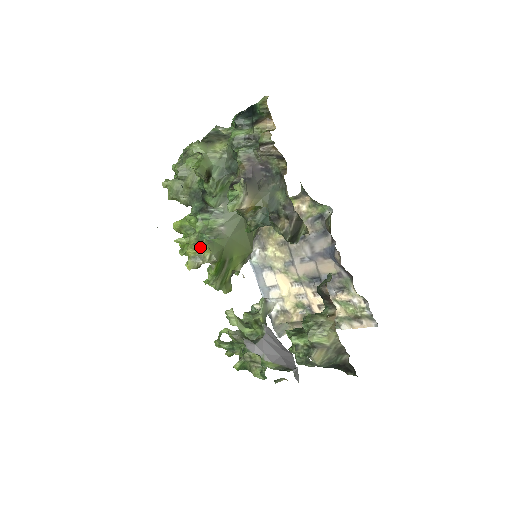
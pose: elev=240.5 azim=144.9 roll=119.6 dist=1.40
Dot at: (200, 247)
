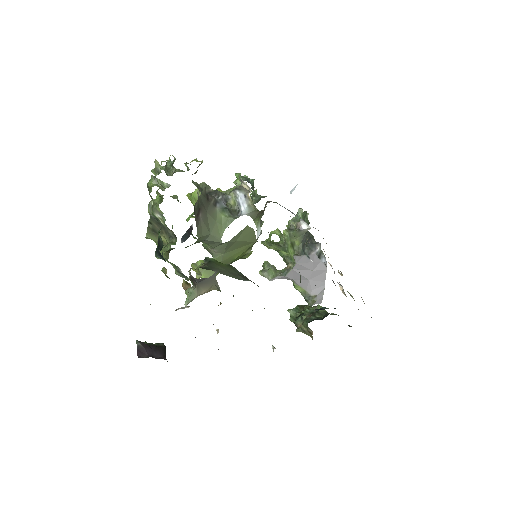
Dot at: (199, 271)
